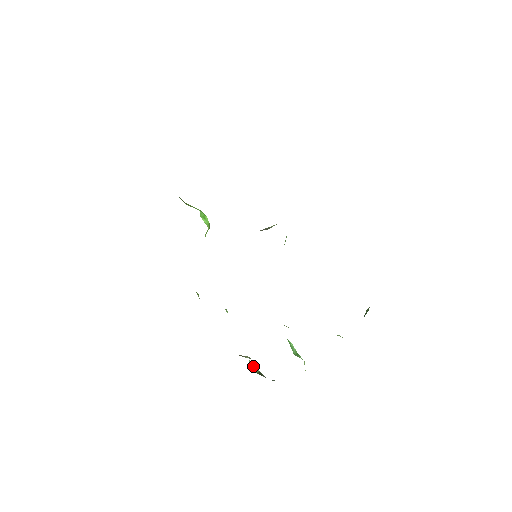
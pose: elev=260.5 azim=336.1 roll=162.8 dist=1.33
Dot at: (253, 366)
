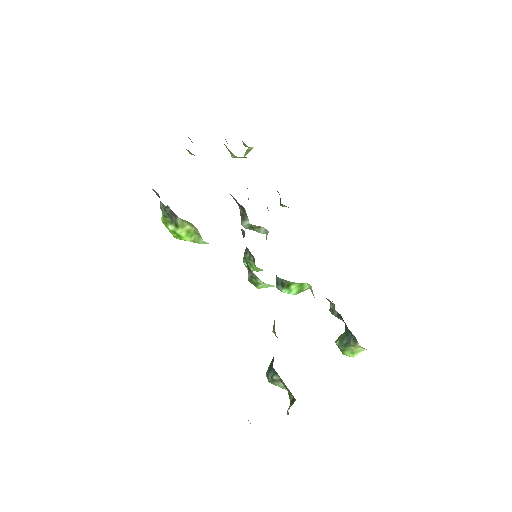
Dot at: occluded
